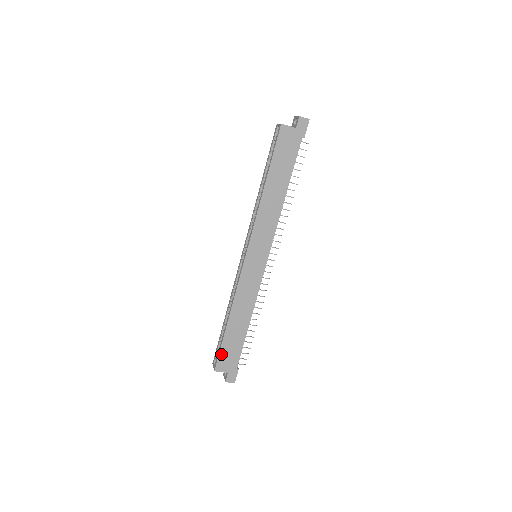
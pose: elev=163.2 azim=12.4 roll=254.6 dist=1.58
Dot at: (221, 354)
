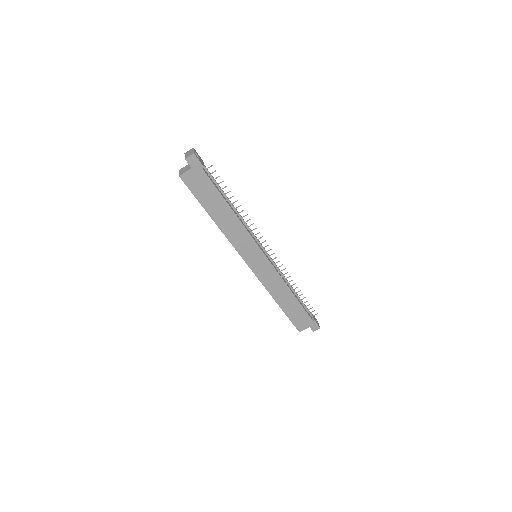
Dot at: (293, 322)
